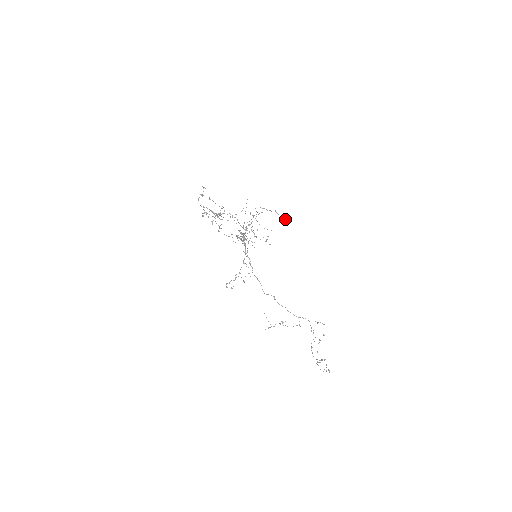
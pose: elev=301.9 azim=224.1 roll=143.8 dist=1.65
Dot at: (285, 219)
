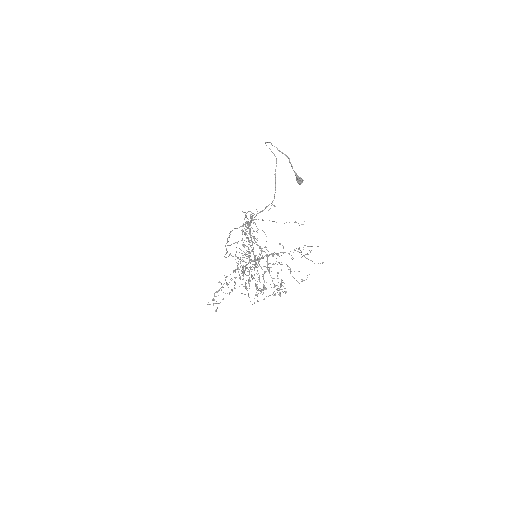
Dot at: (301, 181)
